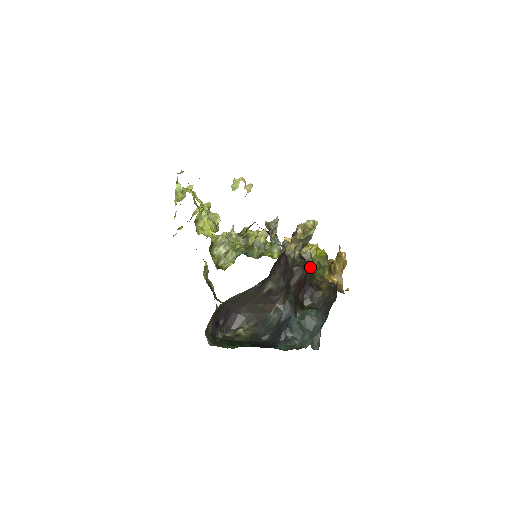
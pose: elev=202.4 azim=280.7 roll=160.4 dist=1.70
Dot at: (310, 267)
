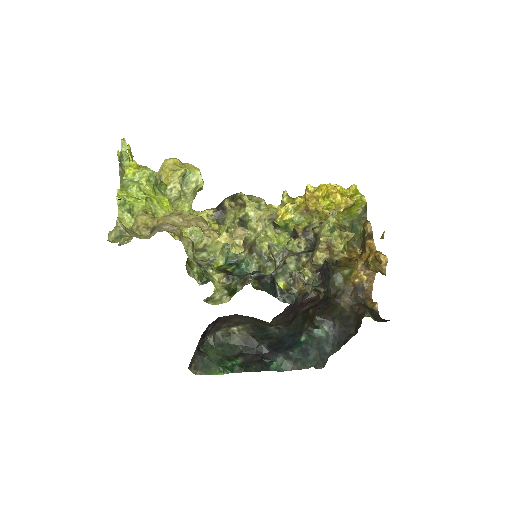
Dot at: occluded
